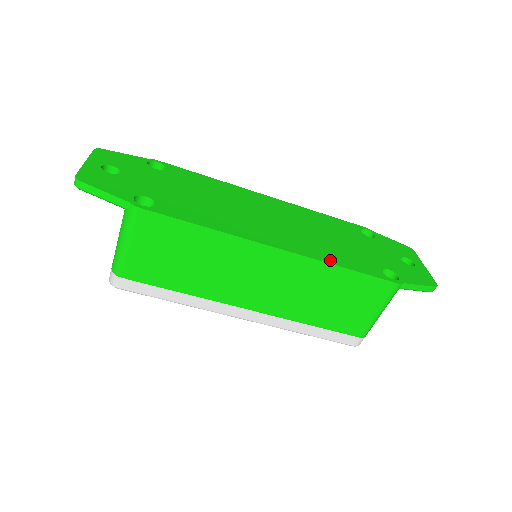
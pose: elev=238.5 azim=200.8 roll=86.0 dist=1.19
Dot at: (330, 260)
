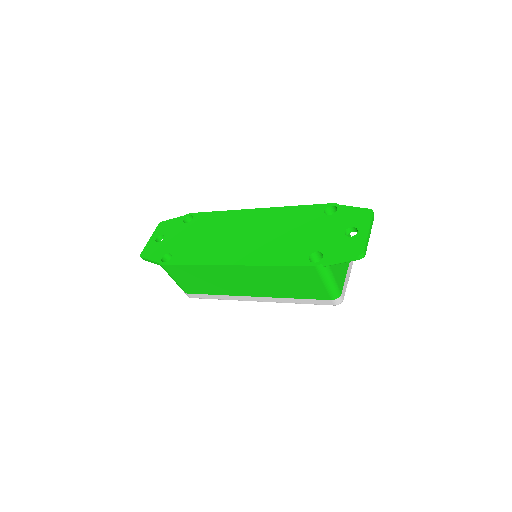
Dot at: (266, 262)
